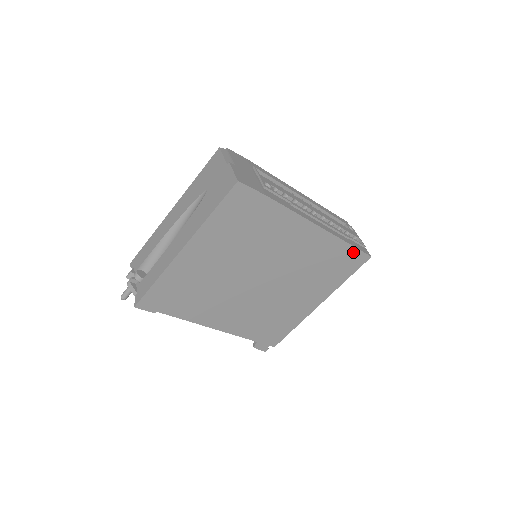
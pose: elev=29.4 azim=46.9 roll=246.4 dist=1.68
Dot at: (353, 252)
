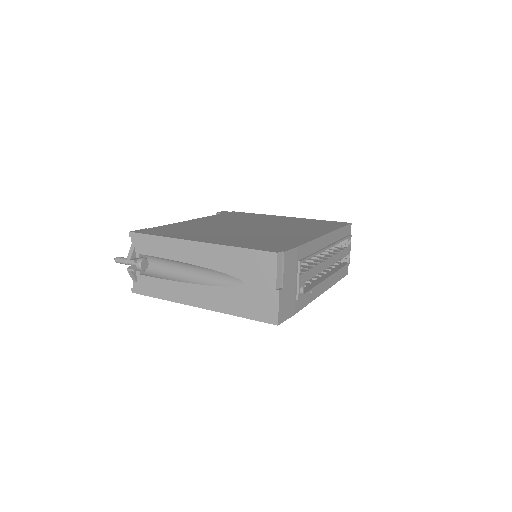
Dot at: occluded
